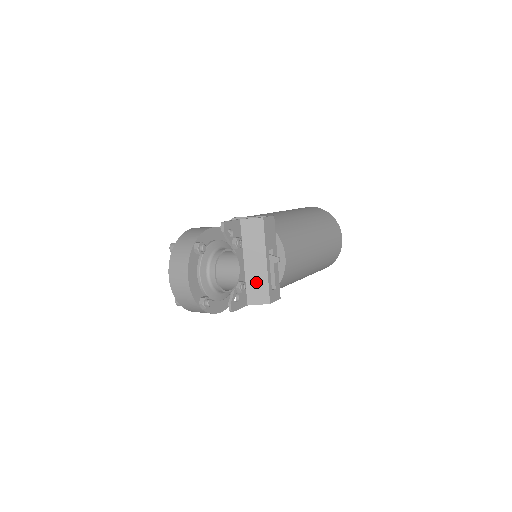
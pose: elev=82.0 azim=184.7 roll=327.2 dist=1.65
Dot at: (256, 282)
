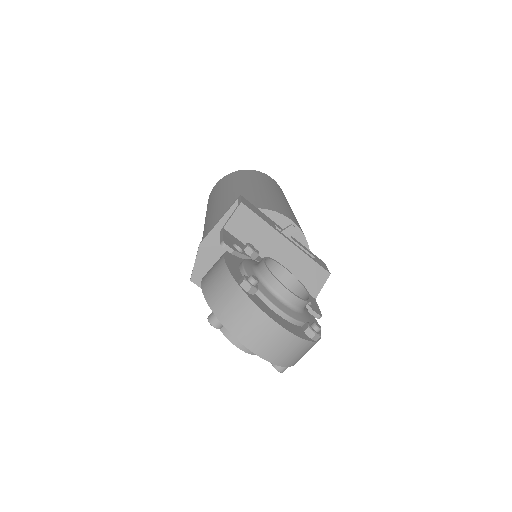
Dot at: (299, 269)
